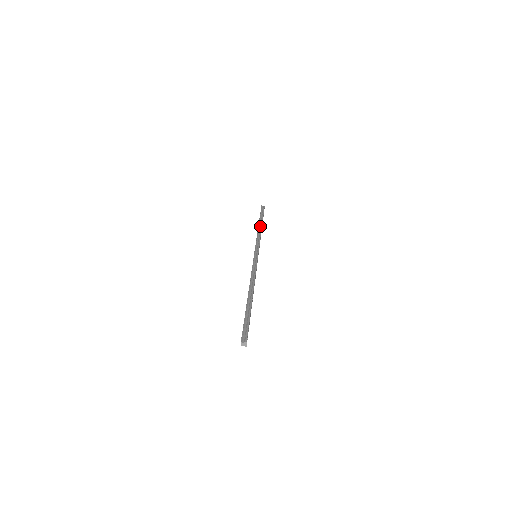
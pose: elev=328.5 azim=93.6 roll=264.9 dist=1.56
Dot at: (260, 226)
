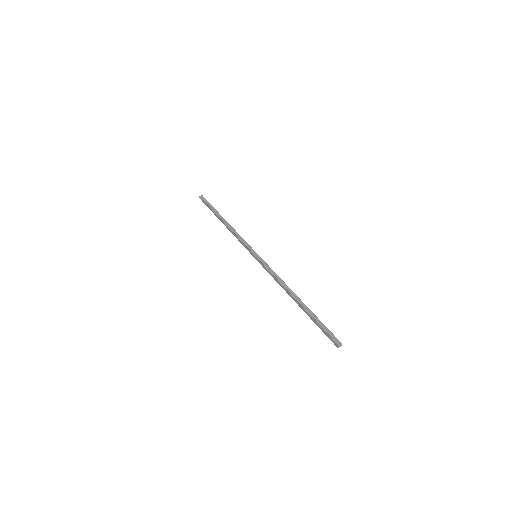
Dot at: (225, 221)
